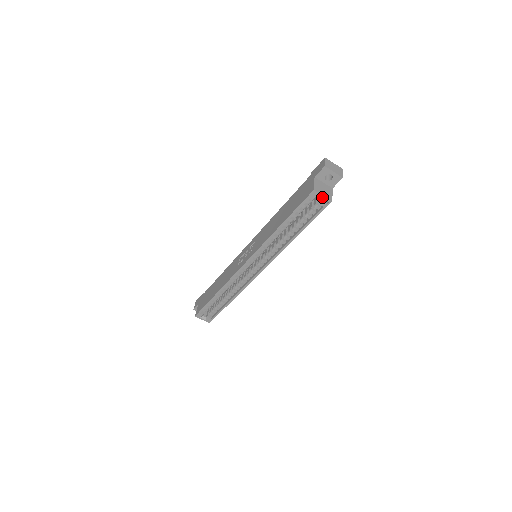
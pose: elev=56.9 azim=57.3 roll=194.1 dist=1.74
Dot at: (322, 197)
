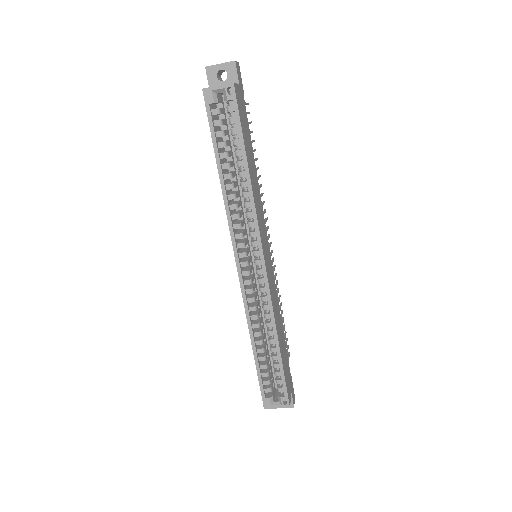
Dot at: (219, 89)
